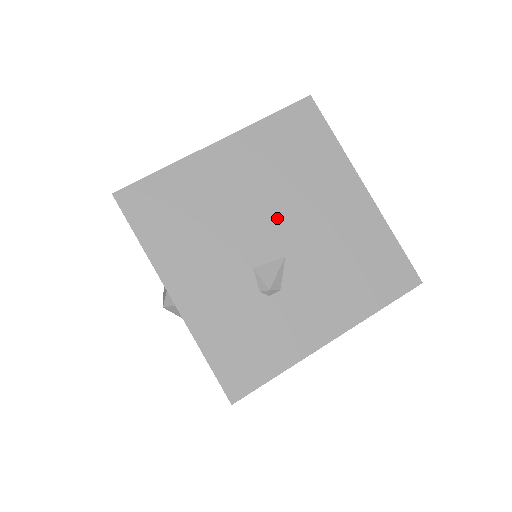
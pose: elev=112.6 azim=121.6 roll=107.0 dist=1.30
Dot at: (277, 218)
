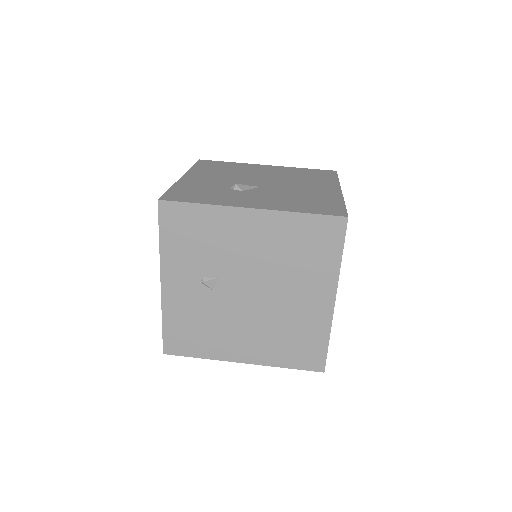
Dot at: (272, 181)
